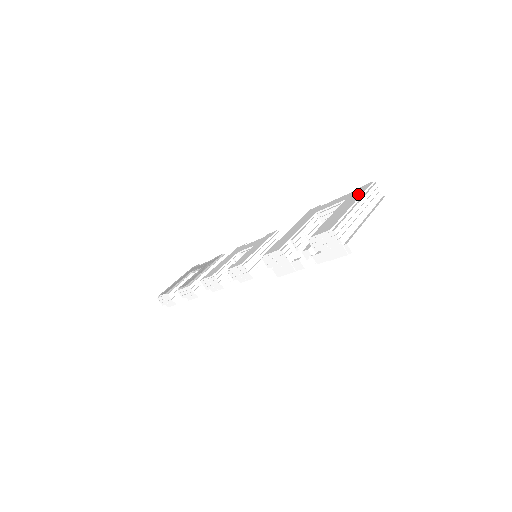
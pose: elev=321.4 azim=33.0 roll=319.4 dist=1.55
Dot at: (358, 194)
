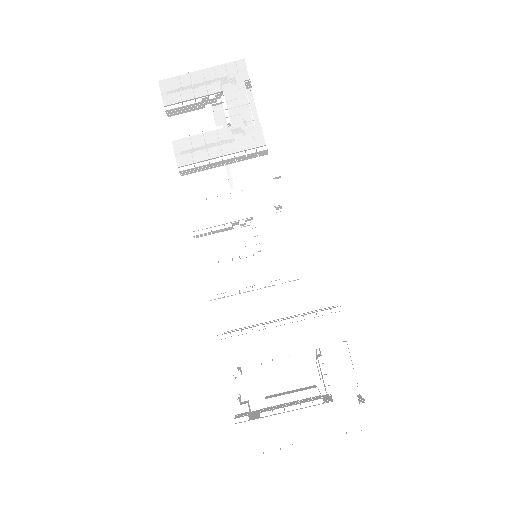
Dot at: (336, 425)
